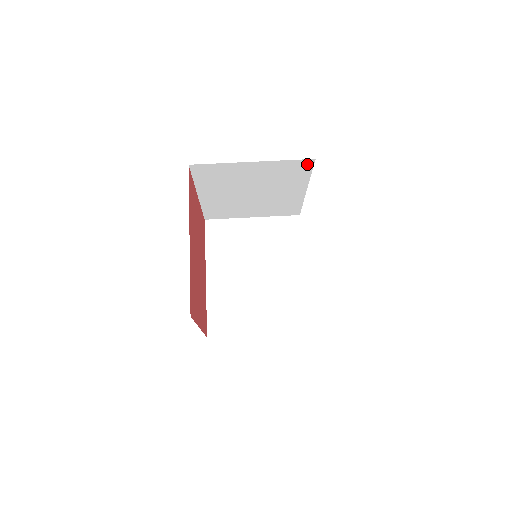
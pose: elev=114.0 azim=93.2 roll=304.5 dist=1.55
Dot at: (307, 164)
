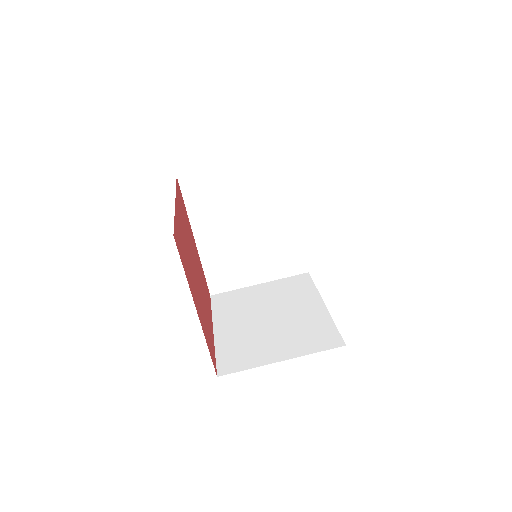
Dot at: occluded
